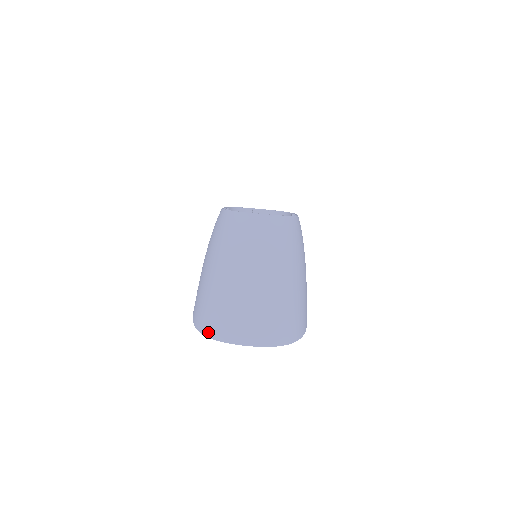
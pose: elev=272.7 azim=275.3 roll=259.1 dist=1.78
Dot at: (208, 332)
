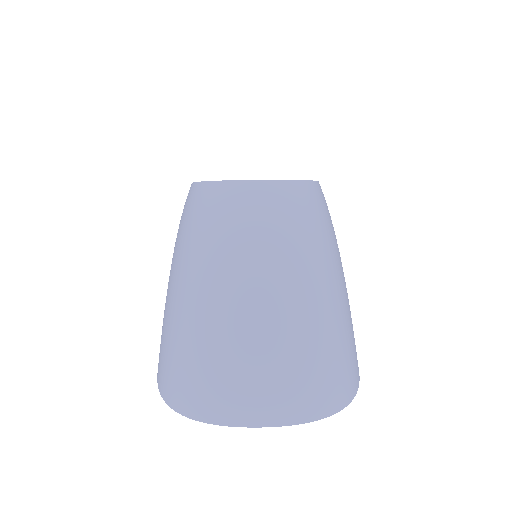
Dot at: (183, 406)
